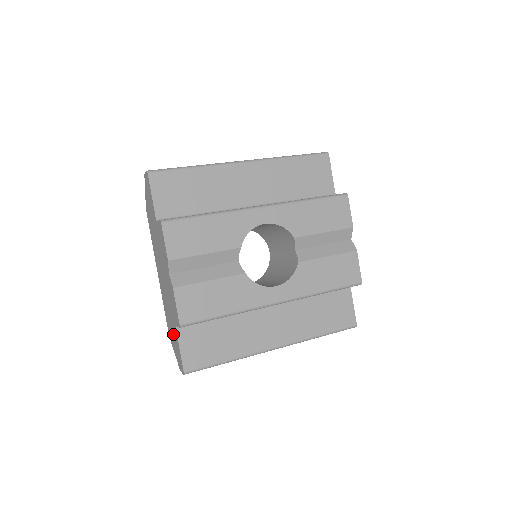
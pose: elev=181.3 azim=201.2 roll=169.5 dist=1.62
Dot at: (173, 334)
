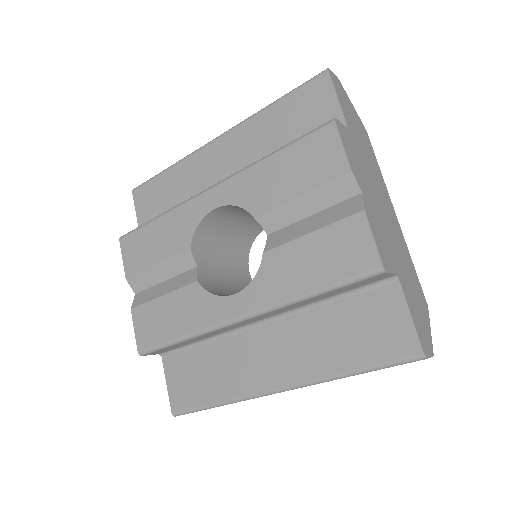
Dot at: occluded
